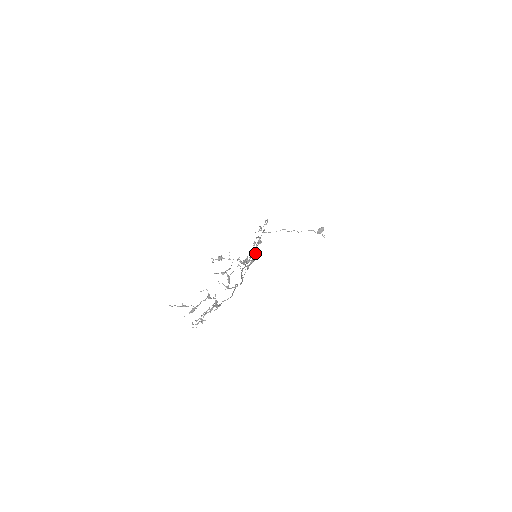
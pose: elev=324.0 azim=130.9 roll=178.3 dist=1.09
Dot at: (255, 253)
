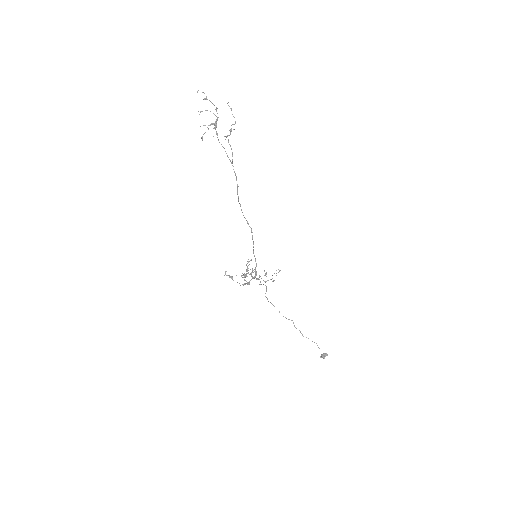
Dot at: (257, 279)
